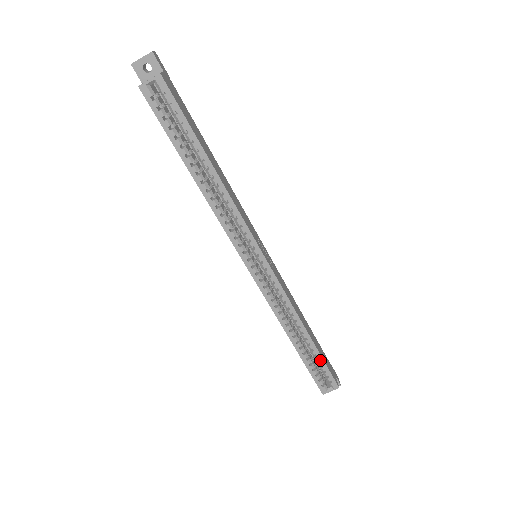
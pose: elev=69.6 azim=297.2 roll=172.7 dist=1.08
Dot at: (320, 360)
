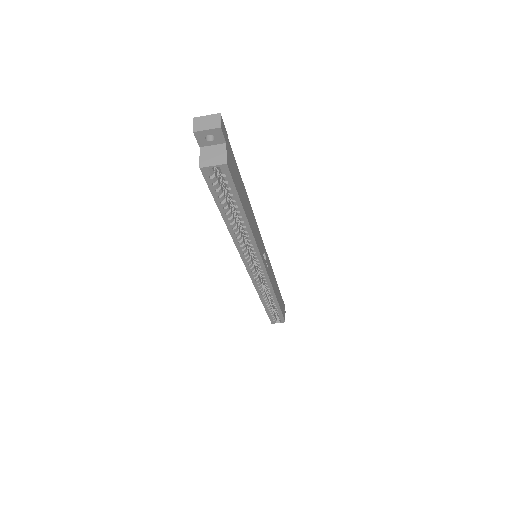
Dot at: (279, 312)
